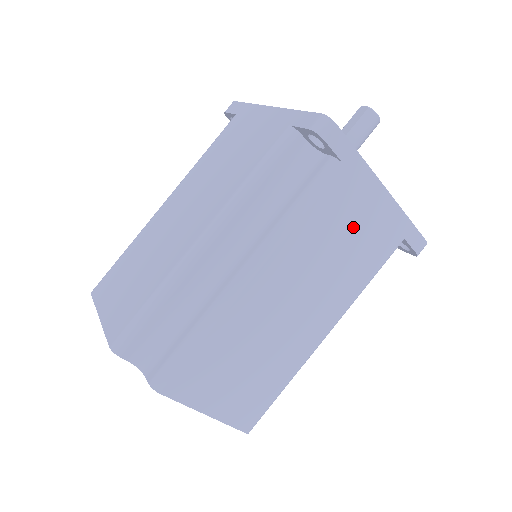
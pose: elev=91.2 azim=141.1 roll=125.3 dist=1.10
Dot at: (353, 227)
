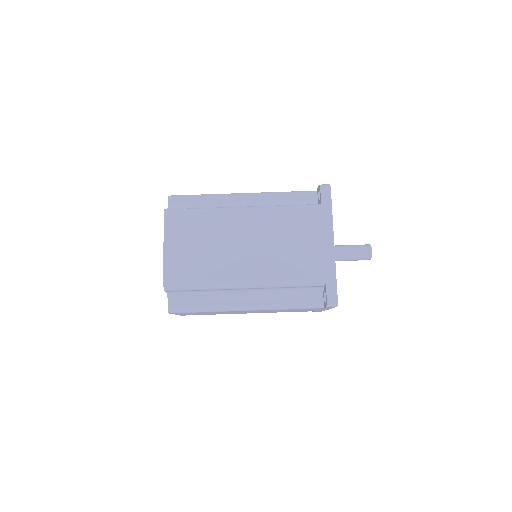
Dot at: (301, 310)
